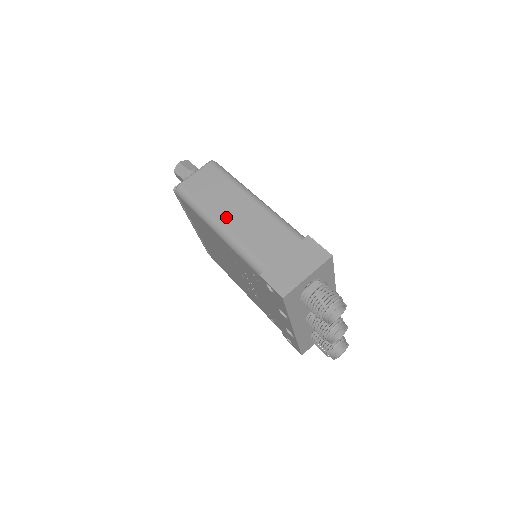
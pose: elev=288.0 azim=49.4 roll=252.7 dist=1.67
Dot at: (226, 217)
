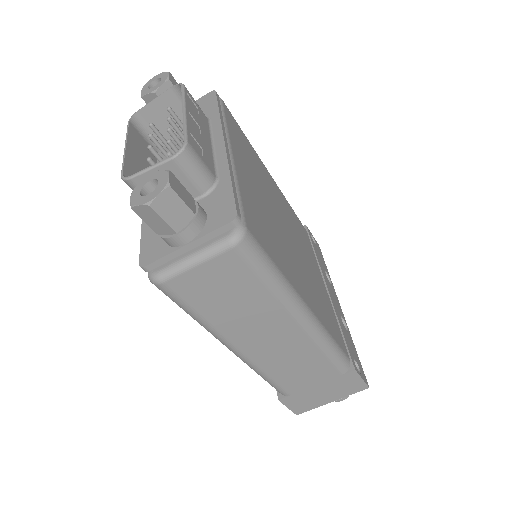
Dot at: (250, 344)
